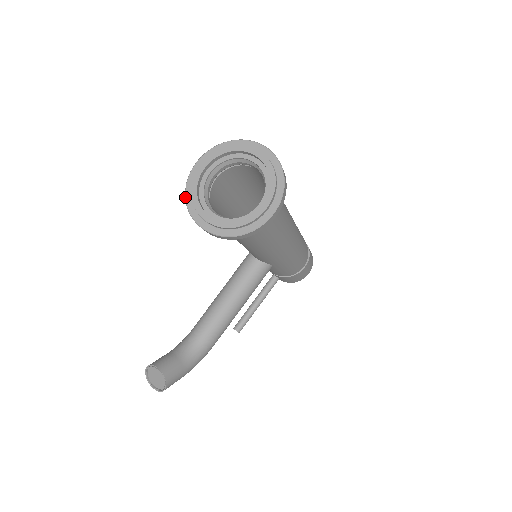
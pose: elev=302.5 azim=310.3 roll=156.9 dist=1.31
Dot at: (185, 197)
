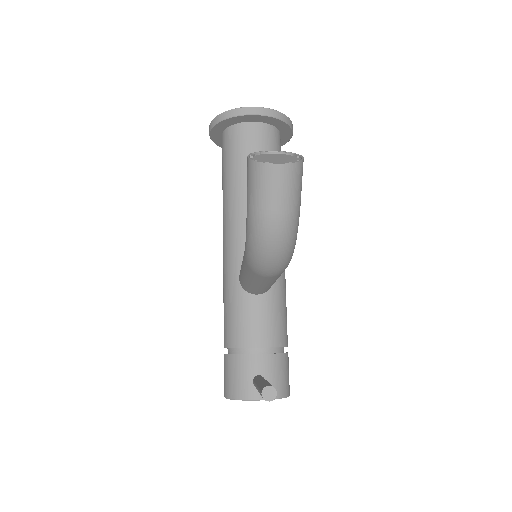
Dot at: (221, 113)
